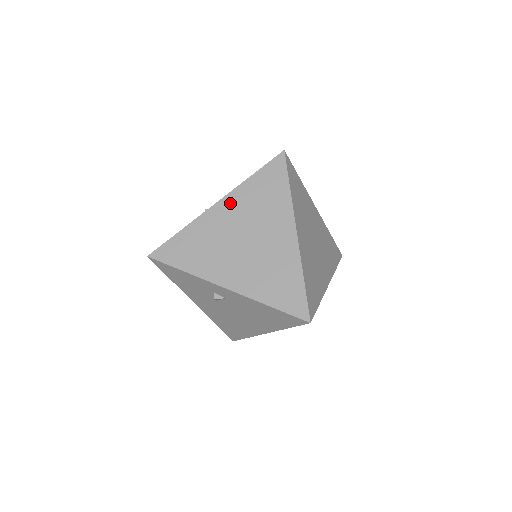
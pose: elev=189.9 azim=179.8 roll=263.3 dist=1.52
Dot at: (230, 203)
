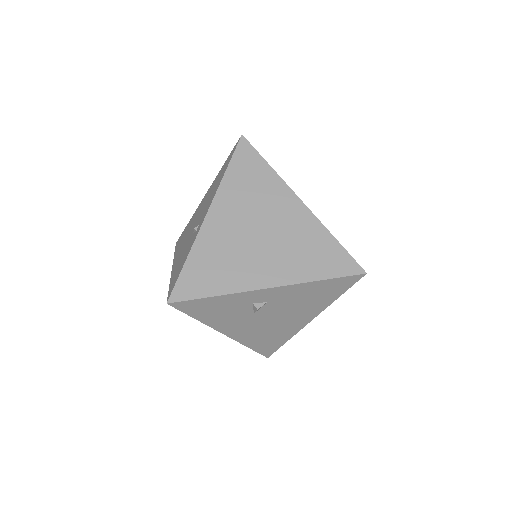
Dot at: (221, 207)
